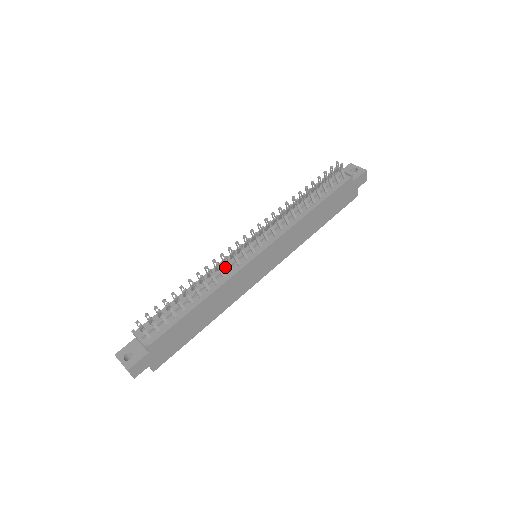
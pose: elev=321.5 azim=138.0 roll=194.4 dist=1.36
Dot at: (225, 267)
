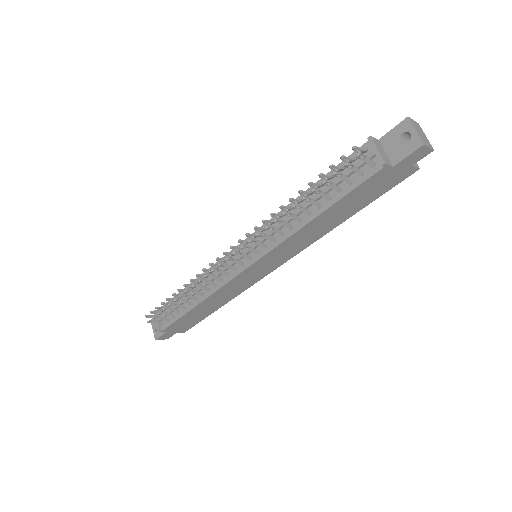
Dot at: (215, 275)
